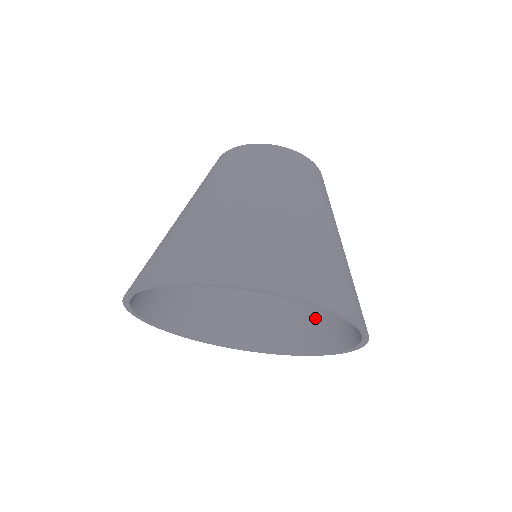
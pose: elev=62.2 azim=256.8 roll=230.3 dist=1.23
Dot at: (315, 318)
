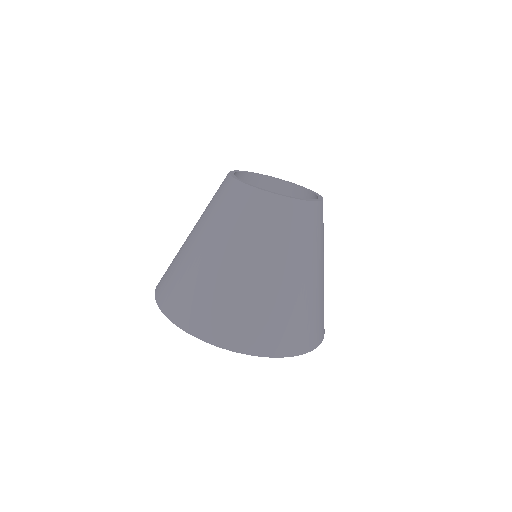
Dot at: occluded
